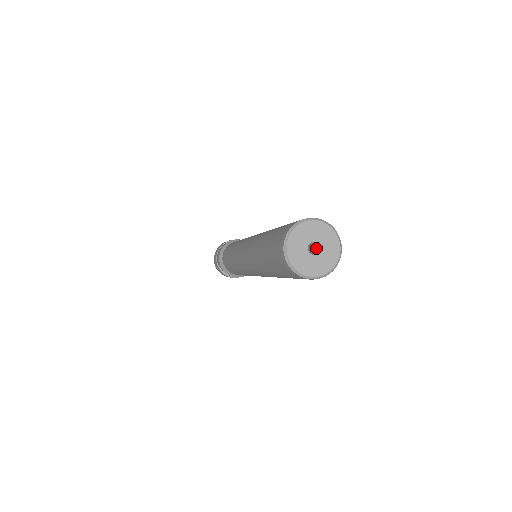
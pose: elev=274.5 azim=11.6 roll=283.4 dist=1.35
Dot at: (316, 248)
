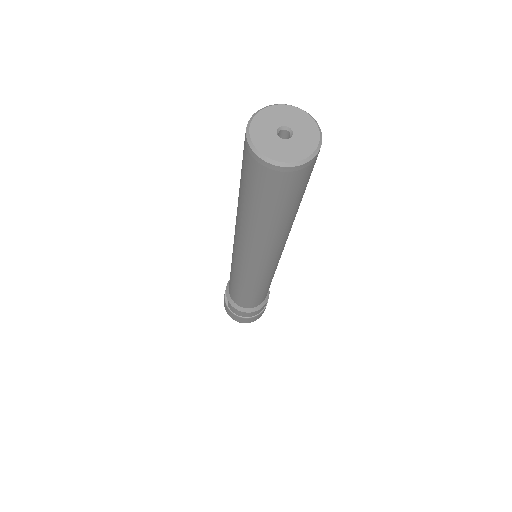
Dot at: (288, 141)
